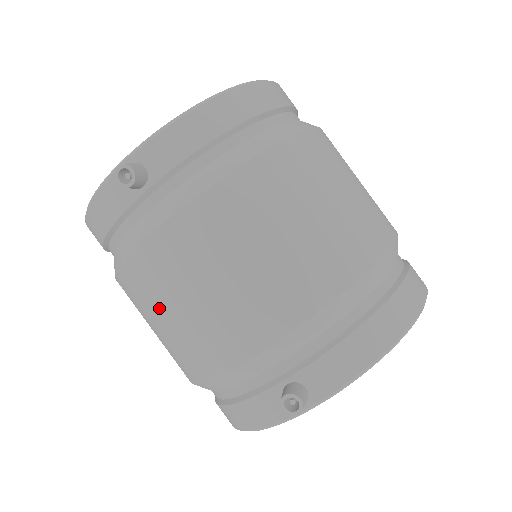
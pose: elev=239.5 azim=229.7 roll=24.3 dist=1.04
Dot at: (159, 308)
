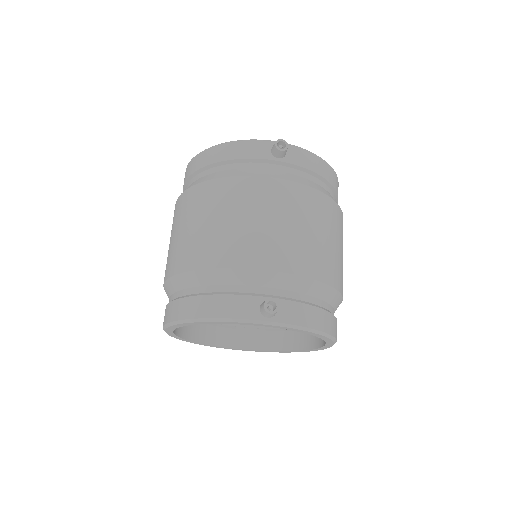
Dot at: (228, 211)
